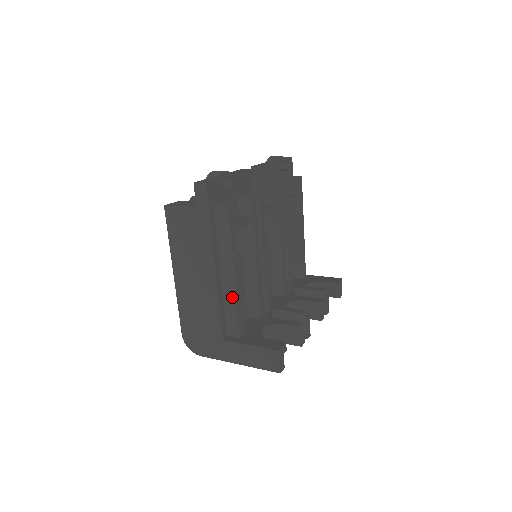
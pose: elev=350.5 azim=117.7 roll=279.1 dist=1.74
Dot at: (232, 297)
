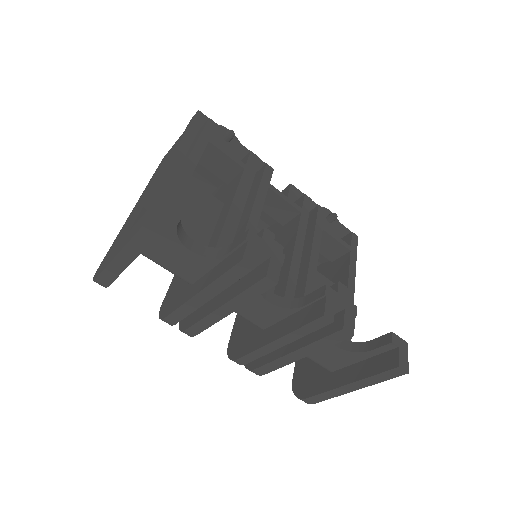
Dot at: occluded
